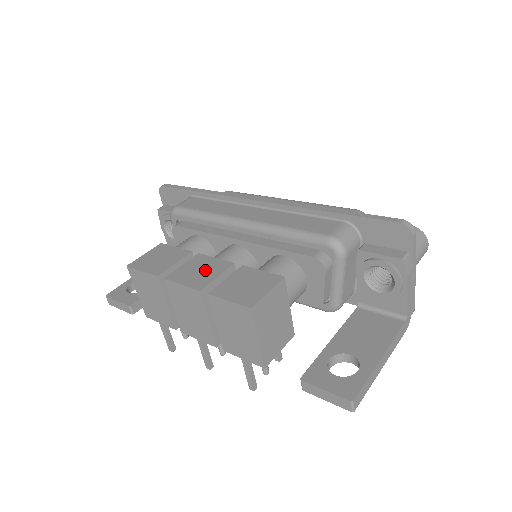
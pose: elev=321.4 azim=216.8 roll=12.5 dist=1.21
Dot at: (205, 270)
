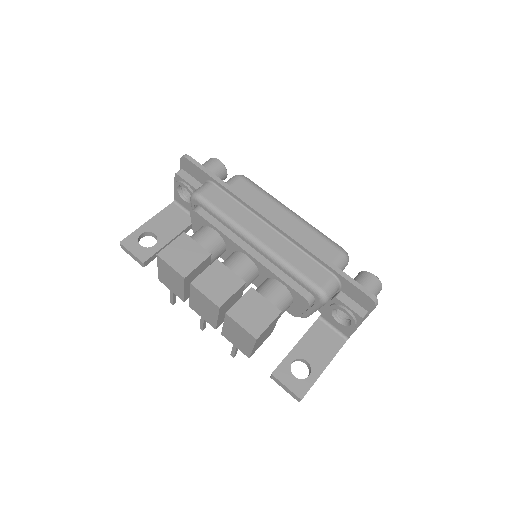
Dot at: (223, 284)
